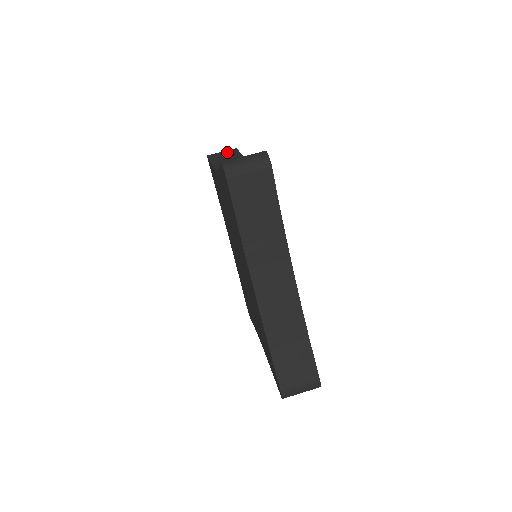
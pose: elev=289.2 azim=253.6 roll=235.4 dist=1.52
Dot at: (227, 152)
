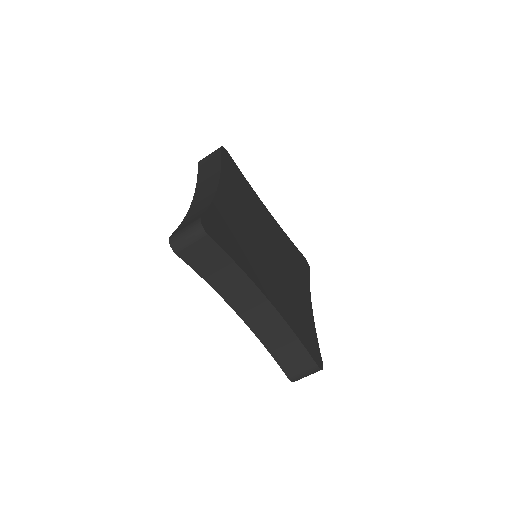
Dot at: (203, 249)
